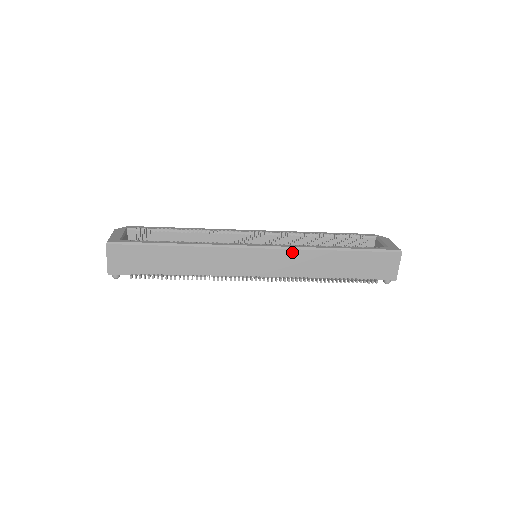
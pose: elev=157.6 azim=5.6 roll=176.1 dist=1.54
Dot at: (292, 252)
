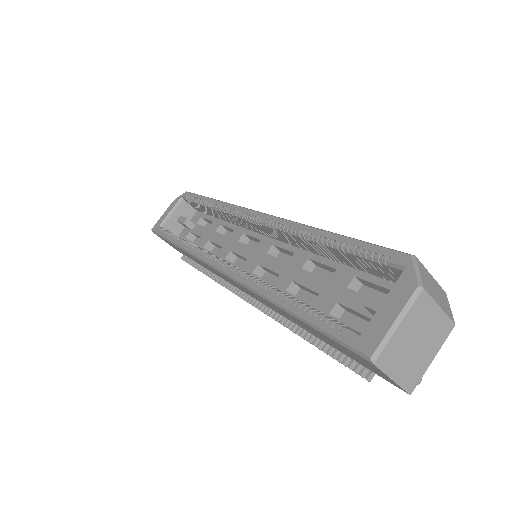
Dot at: (243, 286)
